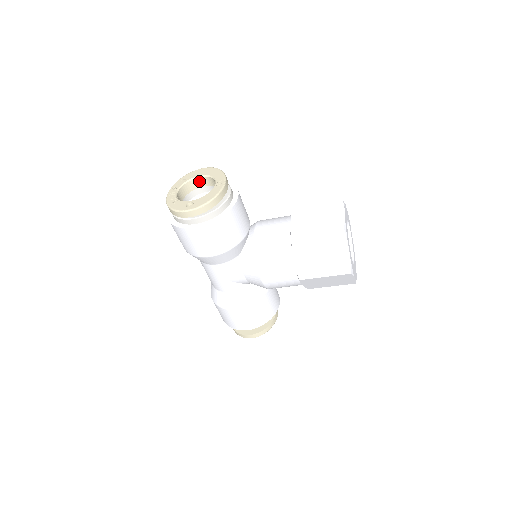
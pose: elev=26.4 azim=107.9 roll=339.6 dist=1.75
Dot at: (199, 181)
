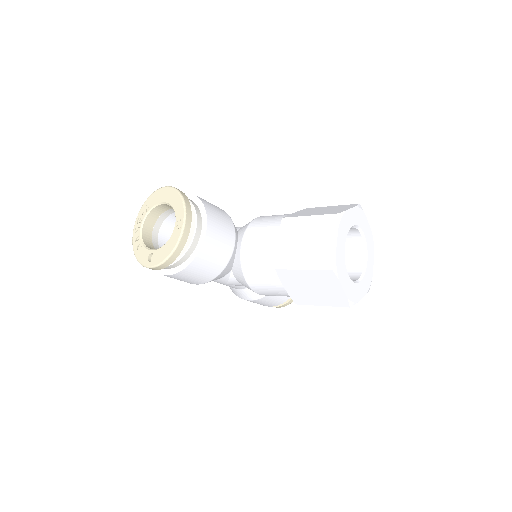
Dot at: (164, 206)
